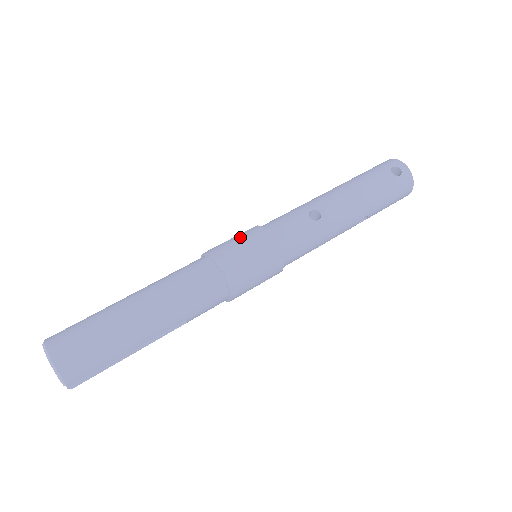
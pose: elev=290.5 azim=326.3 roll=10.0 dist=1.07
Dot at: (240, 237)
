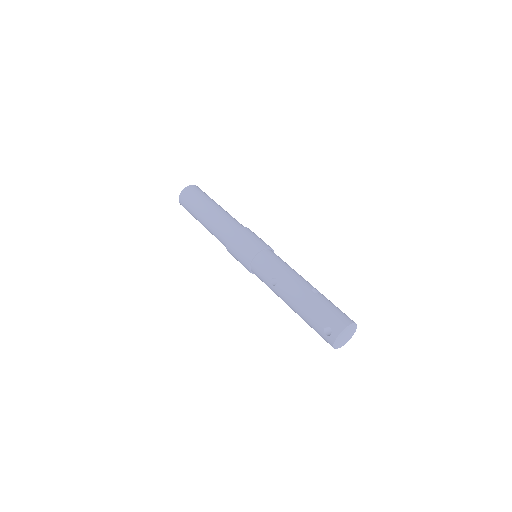
Dot at: (248, 244)
